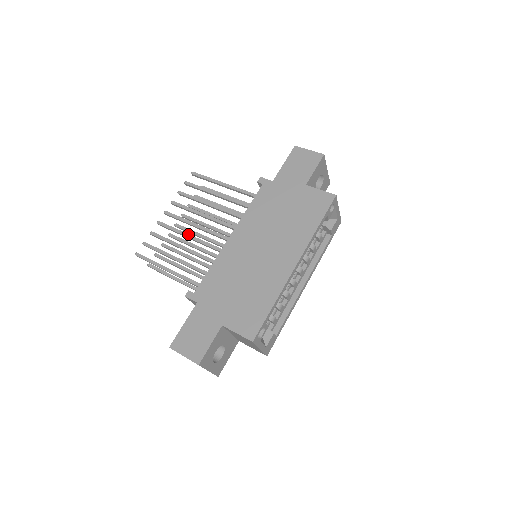
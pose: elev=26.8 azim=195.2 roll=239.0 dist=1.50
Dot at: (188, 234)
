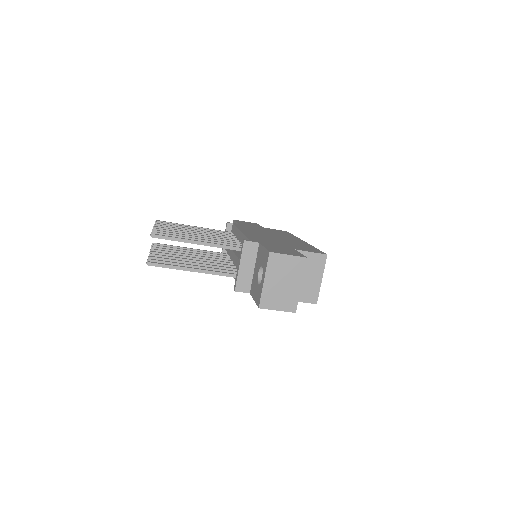
Dot at: (195, 234)
